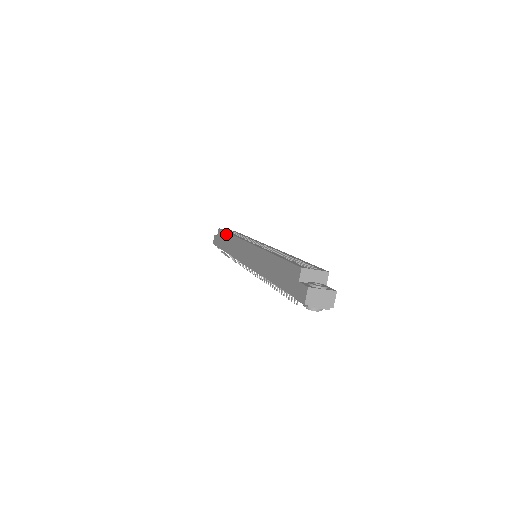
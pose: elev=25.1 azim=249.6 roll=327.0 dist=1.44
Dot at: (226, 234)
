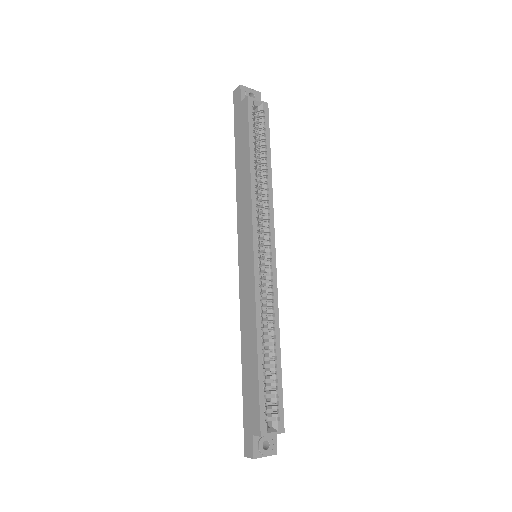
Dot at: (247, 146)
